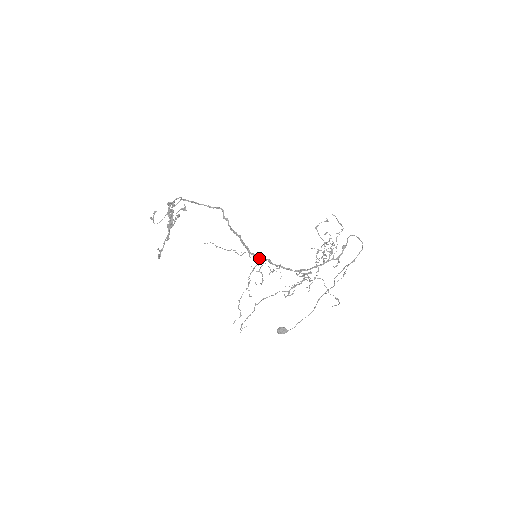
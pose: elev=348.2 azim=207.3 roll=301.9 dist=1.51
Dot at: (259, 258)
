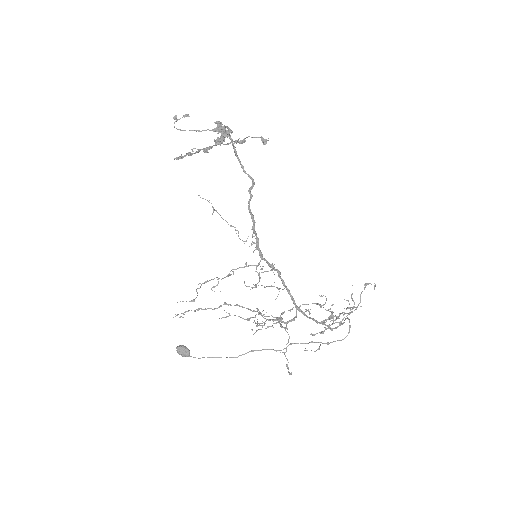
Dot at: (266, 261)
